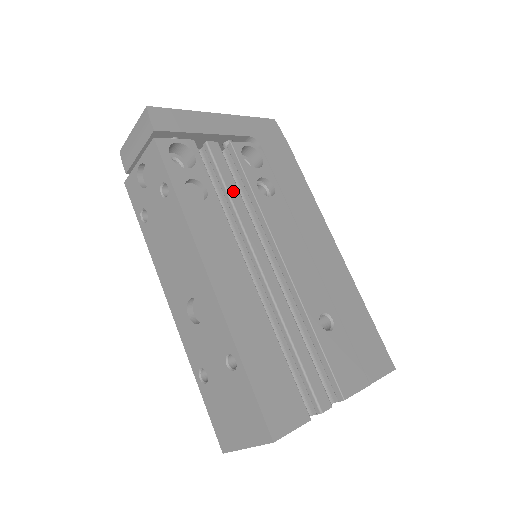
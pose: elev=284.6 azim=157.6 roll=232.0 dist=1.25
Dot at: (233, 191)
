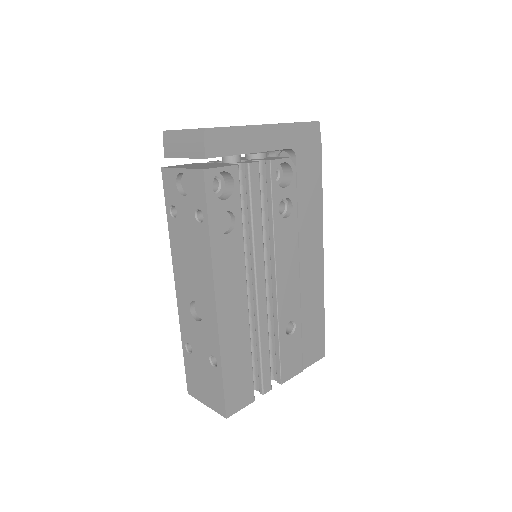
Dot at: (257, 217)
